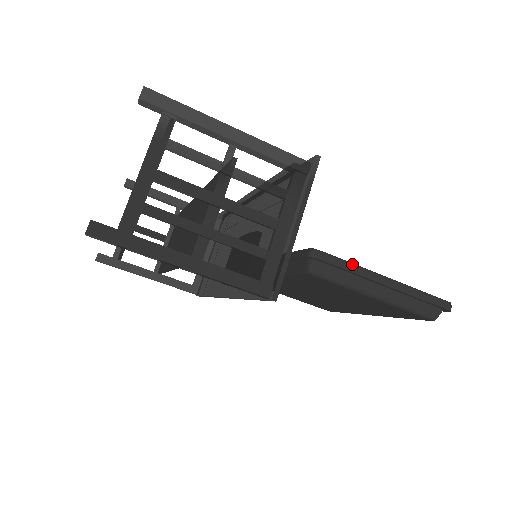
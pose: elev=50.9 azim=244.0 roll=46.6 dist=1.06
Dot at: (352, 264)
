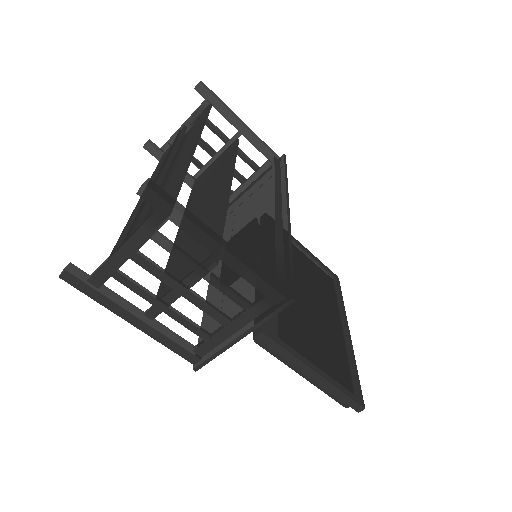
Dot at: (292, 356)
